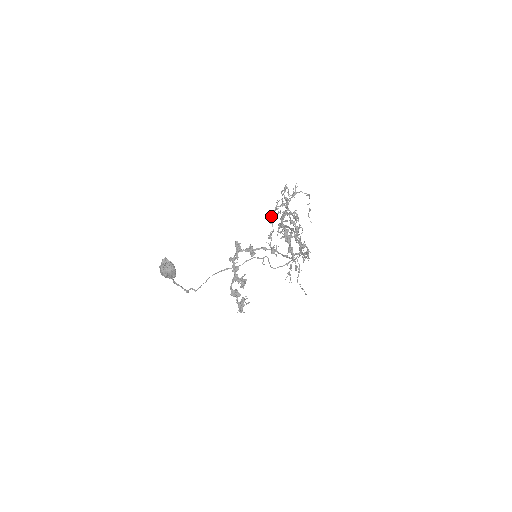
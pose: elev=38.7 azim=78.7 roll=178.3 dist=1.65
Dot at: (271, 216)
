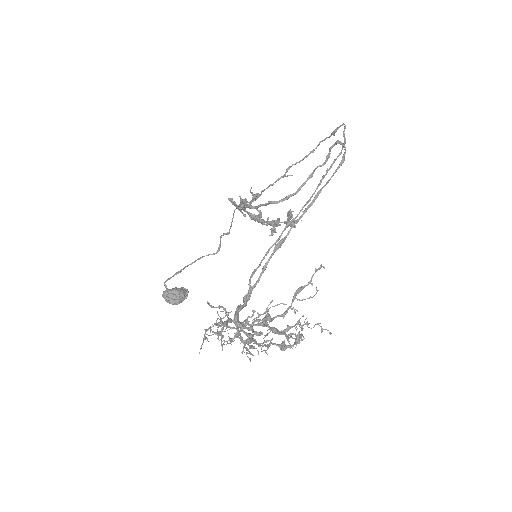
Dot at: (220, 326)
